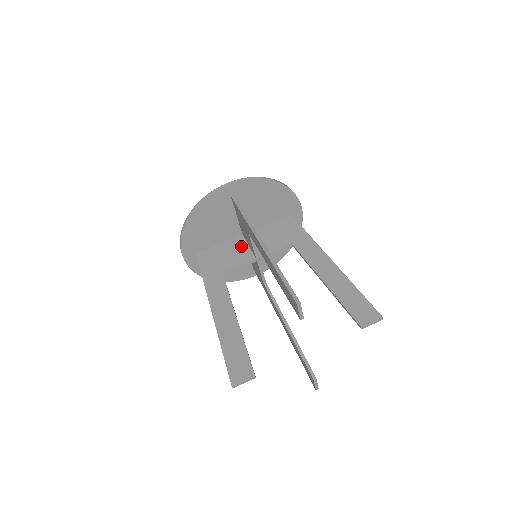
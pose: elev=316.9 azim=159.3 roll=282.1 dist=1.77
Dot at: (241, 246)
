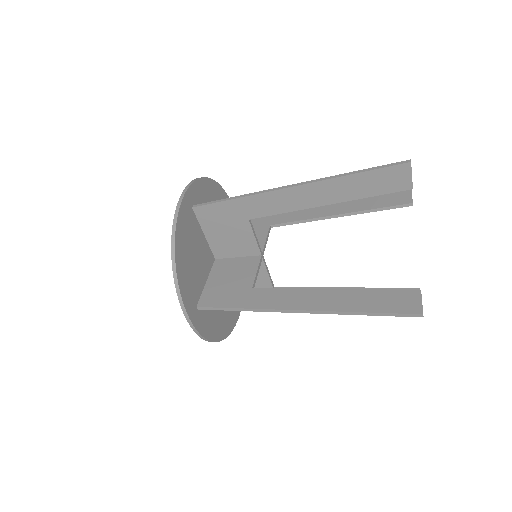
Dot at: (231, 248)
